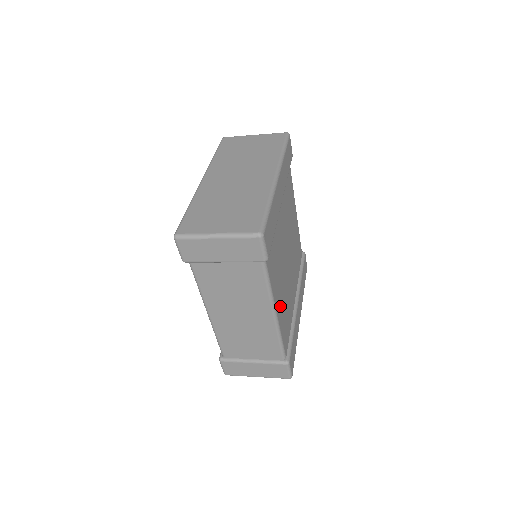
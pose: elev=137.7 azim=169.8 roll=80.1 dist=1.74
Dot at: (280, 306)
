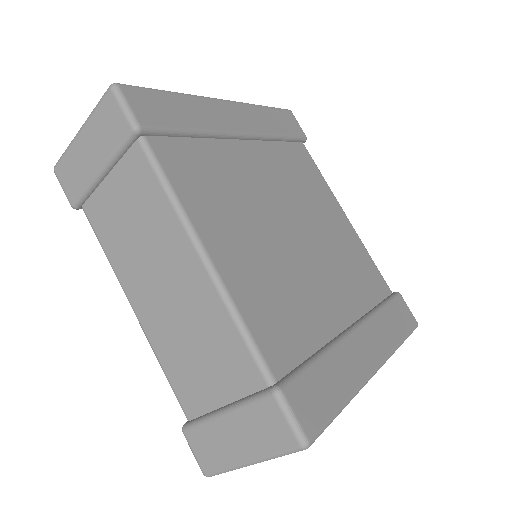
Dot at: (235, 261)
